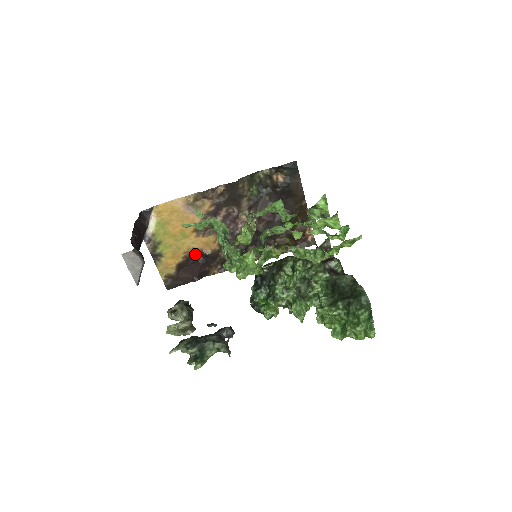
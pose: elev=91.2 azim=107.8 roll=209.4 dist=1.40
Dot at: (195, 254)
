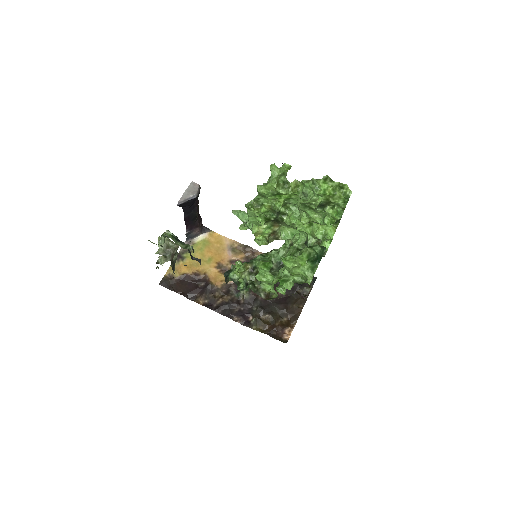
Dot at: (202, 278)
